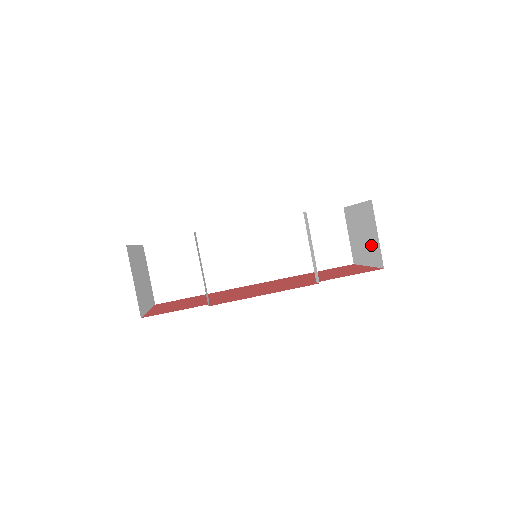
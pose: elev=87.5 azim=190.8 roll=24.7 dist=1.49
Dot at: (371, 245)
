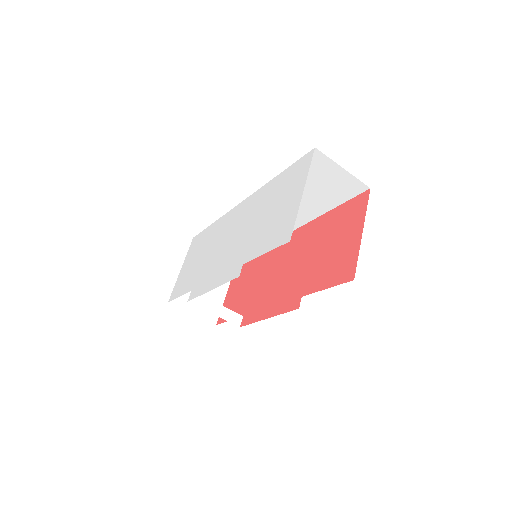
Dot at: occluded
